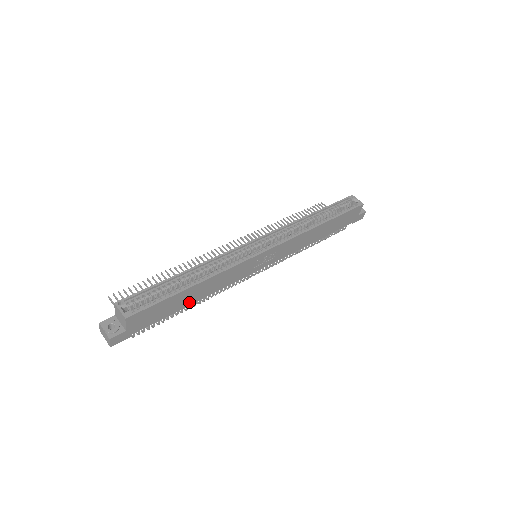
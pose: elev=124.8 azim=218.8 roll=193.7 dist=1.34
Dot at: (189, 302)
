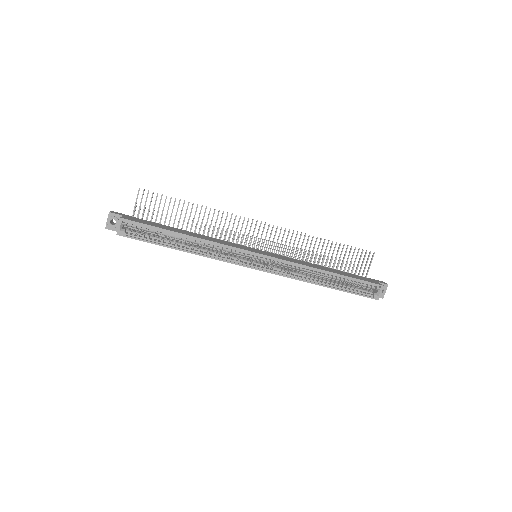
Dot at: occluded
